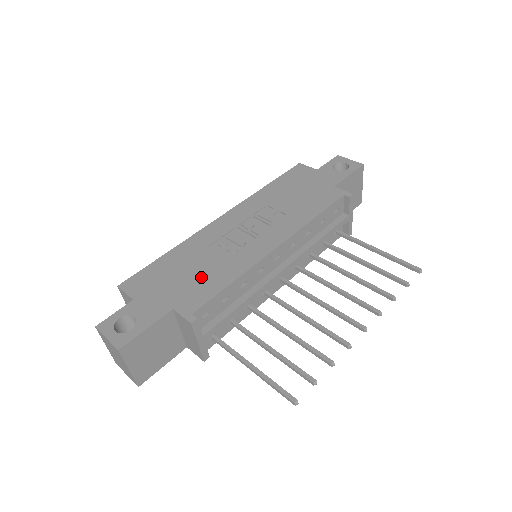
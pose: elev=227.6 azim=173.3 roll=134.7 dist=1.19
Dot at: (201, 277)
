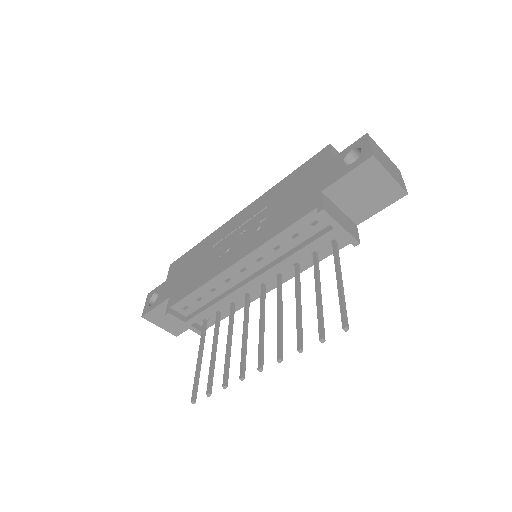
Dot at: (192, 276)
